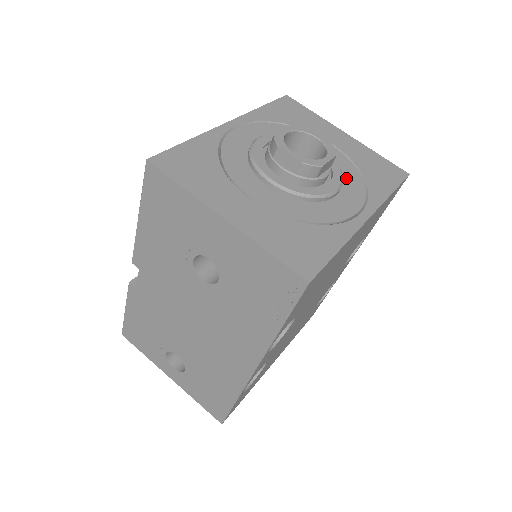
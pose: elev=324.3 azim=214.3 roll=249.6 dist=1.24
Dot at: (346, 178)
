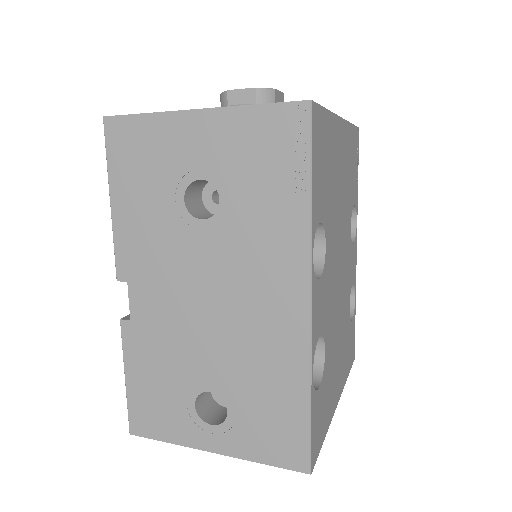
Dot at: occluded
